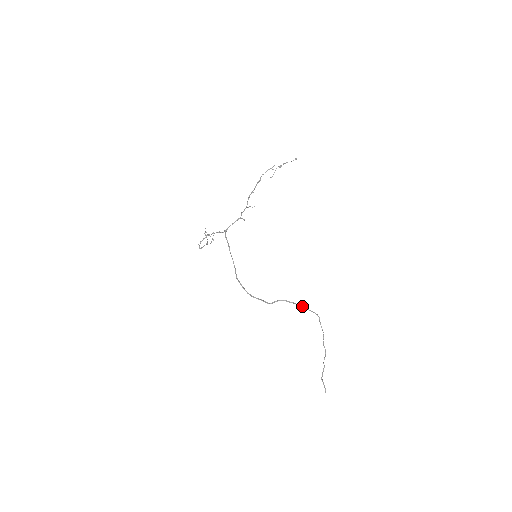
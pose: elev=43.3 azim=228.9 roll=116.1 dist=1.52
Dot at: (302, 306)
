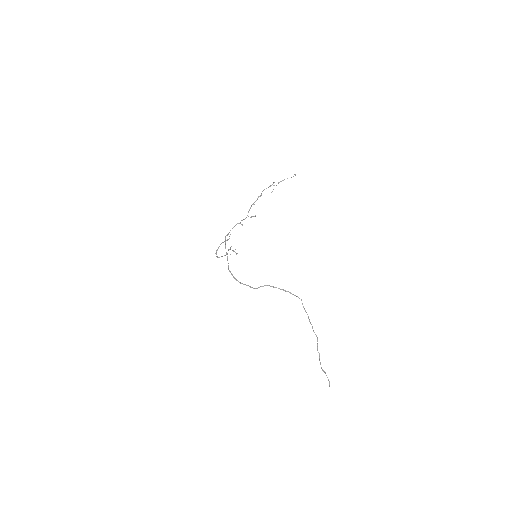
Dot at: (285, 290)
